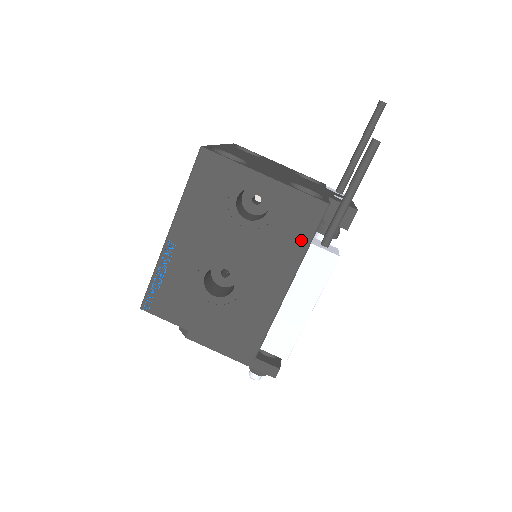
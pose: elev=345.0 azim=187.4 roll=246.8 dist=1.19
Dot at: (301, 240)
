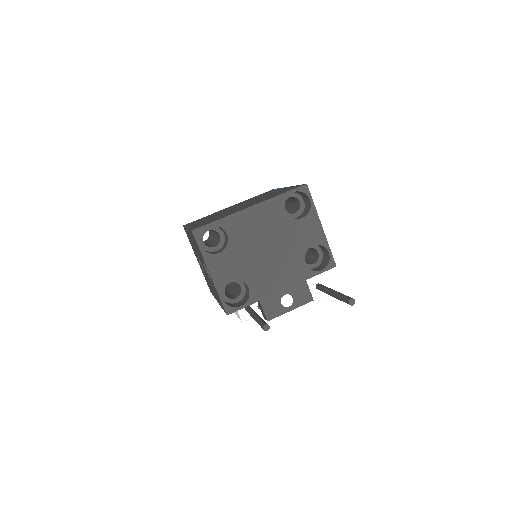
Dot at: occluded
